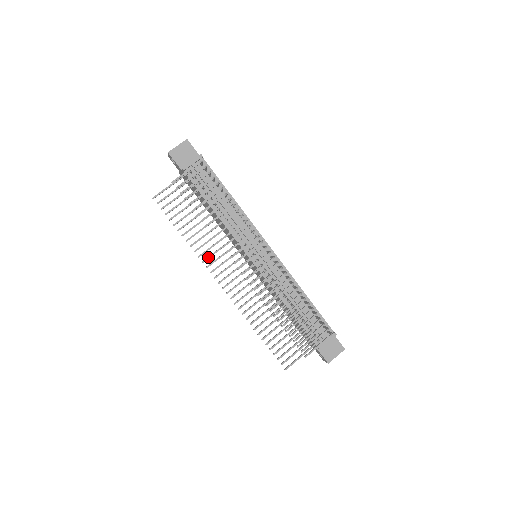
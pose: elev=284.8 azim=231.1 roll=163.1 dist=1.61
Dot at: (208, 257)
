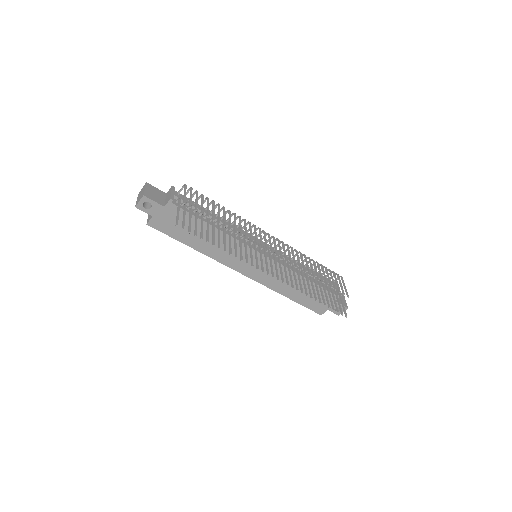
Dot at: (246, 258)
